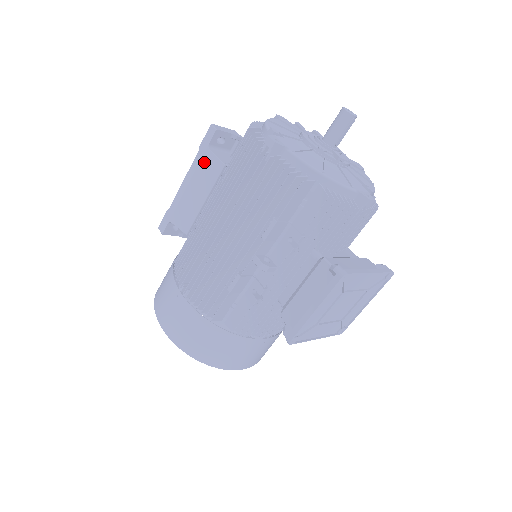
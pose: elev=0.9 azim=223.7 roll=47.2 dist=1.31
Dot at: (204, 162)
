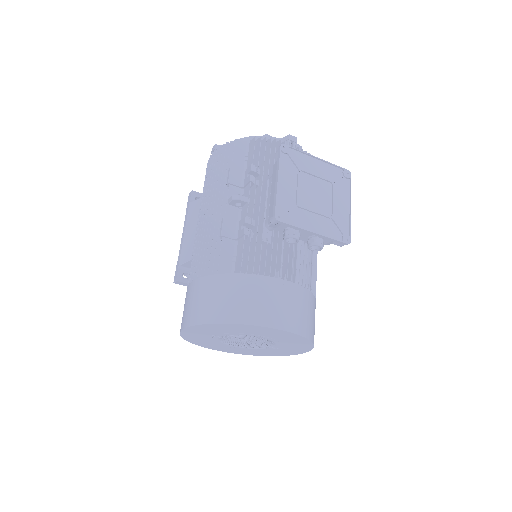
Dot at: (190, 211)
